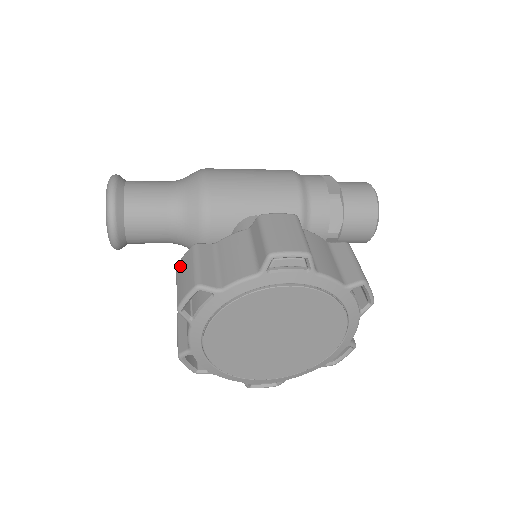
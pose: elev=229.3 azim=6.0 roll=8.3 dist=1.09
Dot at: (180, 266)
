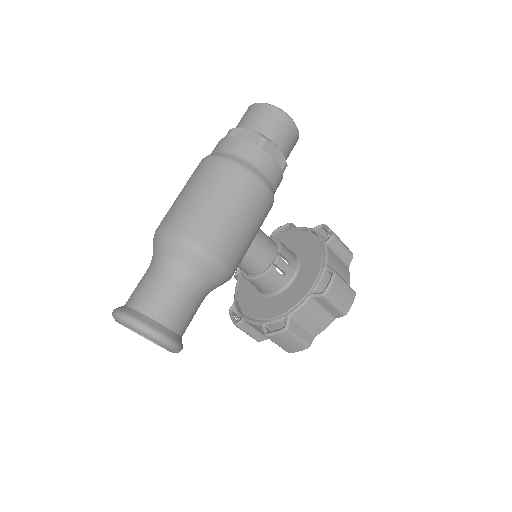
Dot at: (276, 339)
